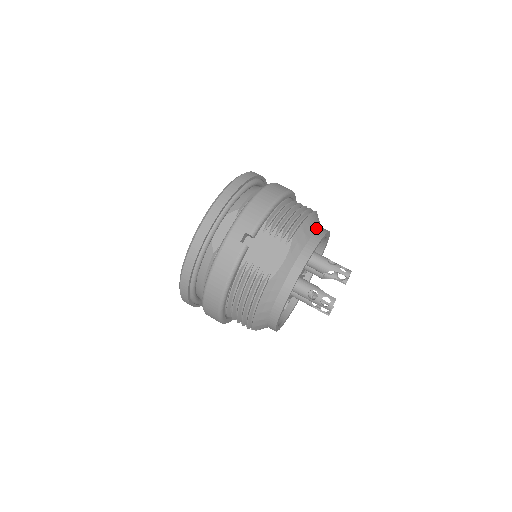
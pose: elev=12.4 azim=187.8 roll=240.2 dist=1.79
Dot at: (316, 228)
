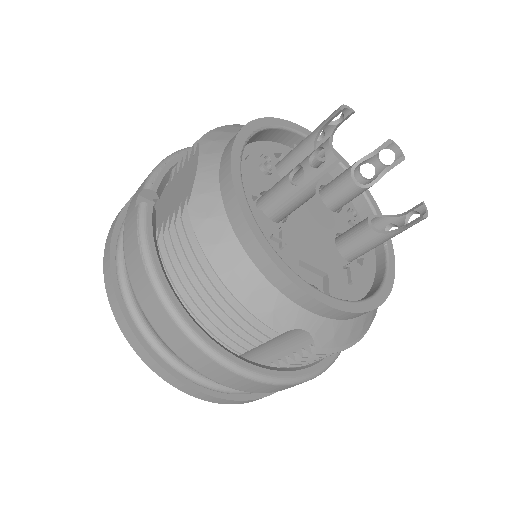
Dot at: occluded
